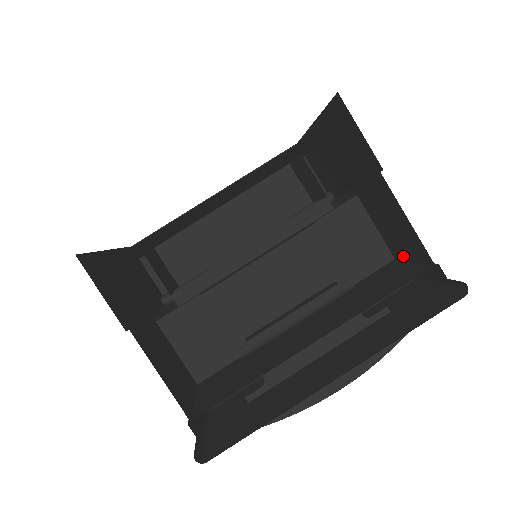
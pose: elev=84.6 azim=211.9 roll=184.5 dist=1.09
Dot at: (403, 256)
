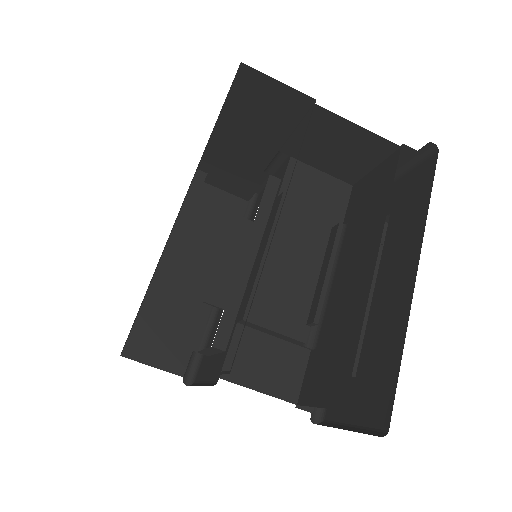
Dot at: (362, 173)
